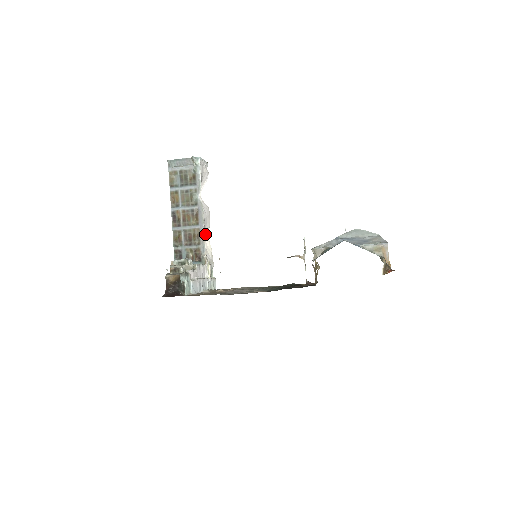
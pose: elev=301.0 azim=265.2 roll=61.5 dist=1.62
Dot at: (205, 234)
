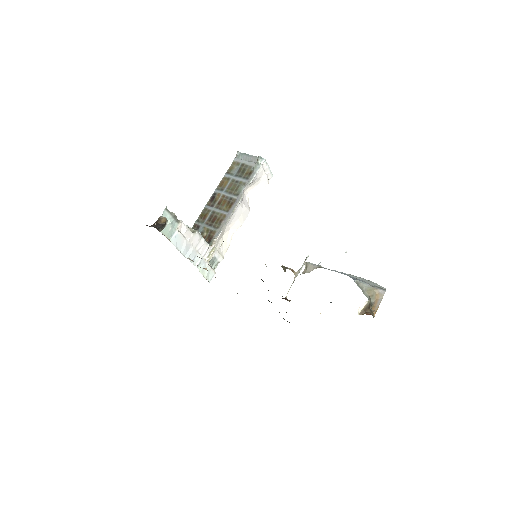
Dot at: (231, 228)
